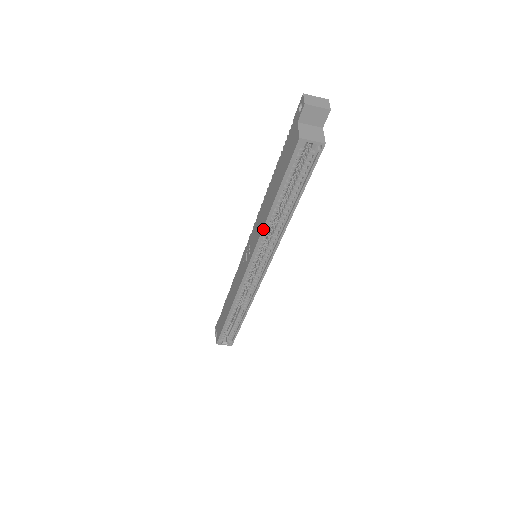
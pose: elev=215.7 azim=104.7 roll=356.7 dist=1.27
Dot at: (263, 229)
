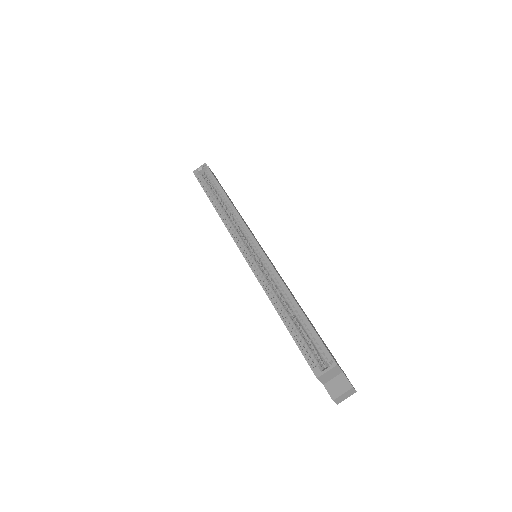
Dot at: (221, 218)
